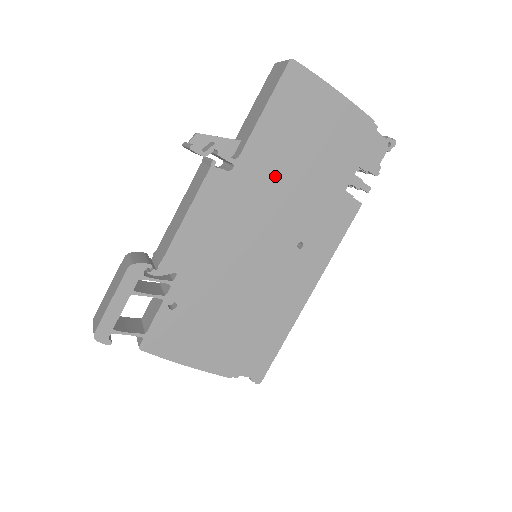
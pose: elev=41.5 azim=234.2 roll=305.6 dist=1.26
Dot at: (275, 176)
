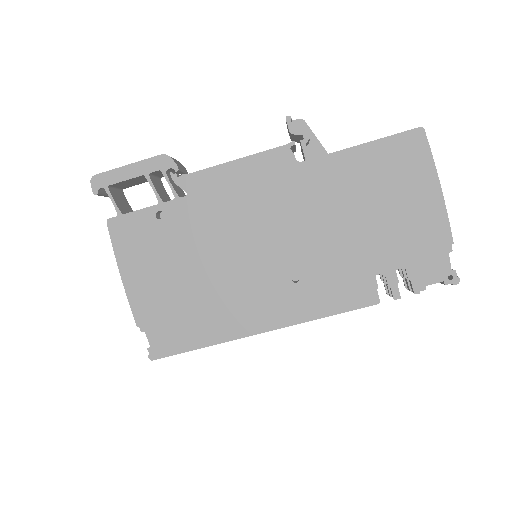
Dot at: (328, 201)
